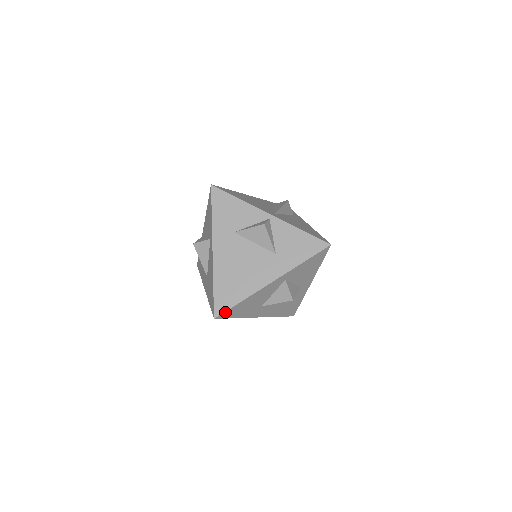
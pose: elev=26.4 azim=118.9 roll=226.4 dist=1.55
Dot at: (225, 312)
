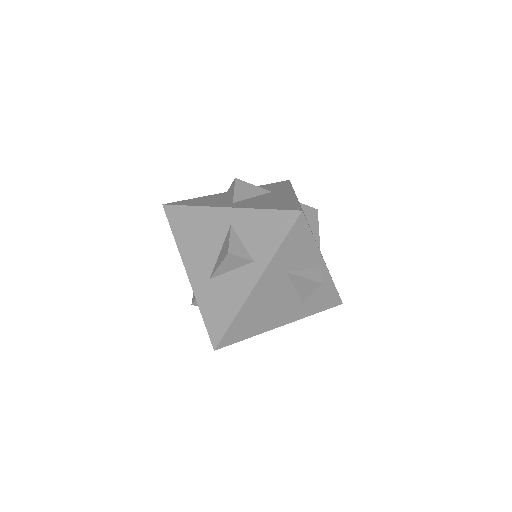
Dot at: (227, 345)
